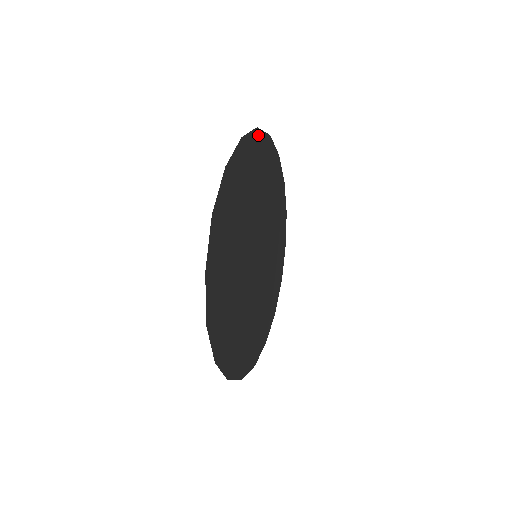
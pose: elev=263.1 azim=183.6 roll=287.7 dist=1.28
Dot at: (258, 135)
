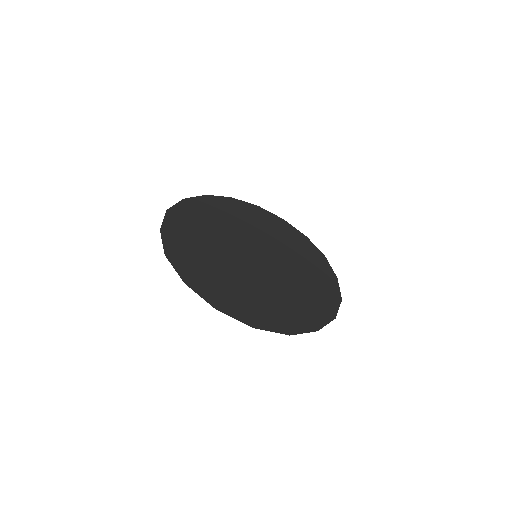
Dot at: (235, 201)
